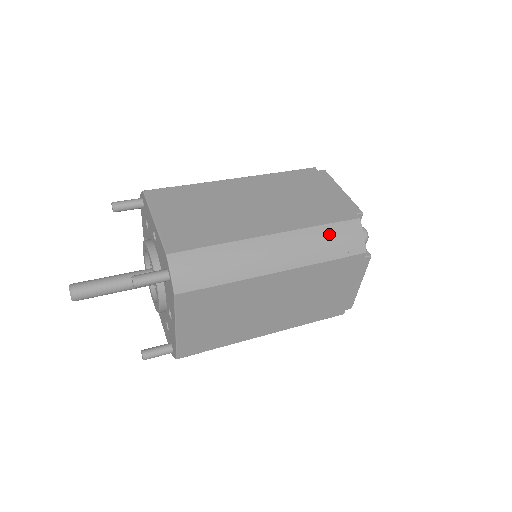
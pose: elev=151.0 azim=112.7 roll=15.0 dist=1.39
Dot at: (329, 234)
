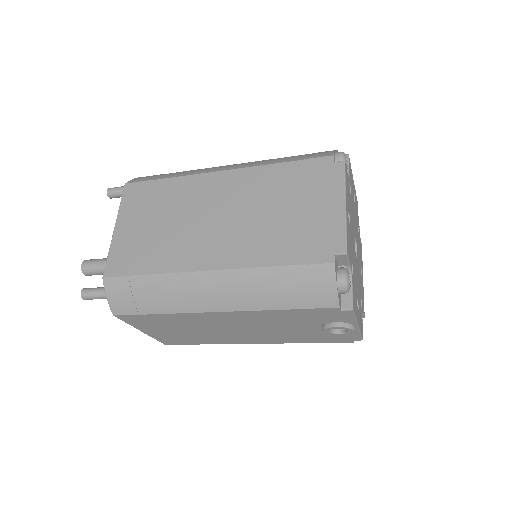
Dot at: (293, 156)
